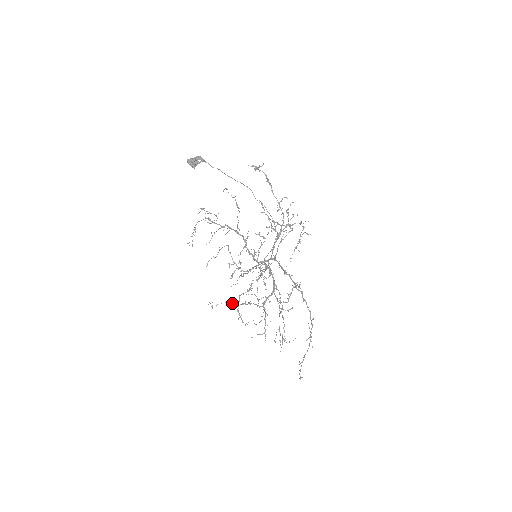
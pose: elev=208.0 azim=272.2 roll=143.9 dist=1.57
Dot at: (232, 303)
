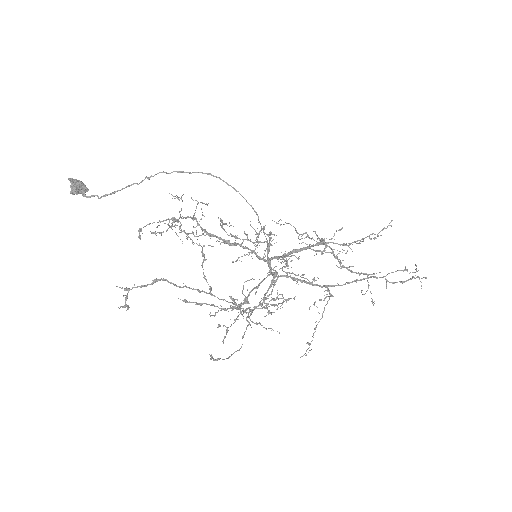
Dot at: occluded
